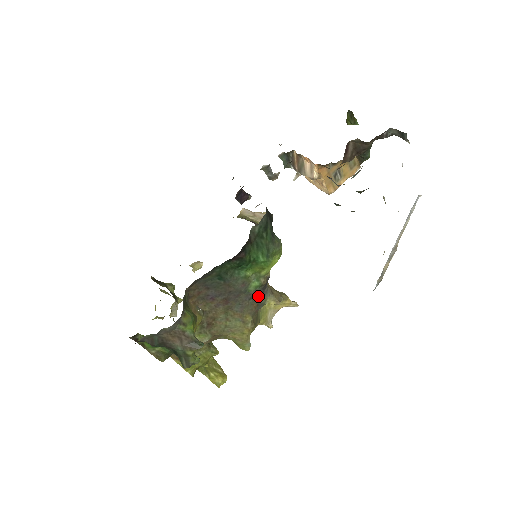
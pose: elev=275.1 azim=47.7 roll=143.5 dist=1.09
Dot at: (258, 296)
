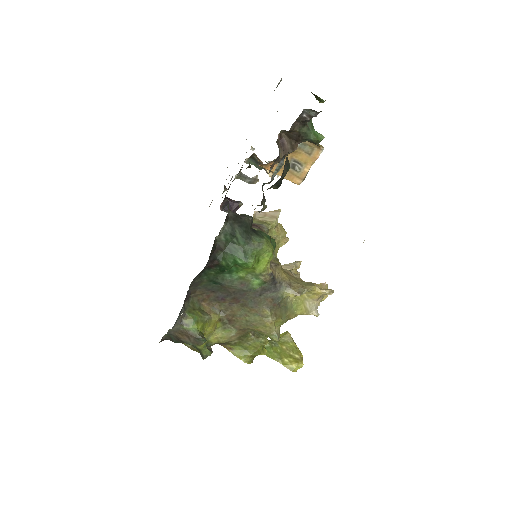
Dot at: (270, 291)
